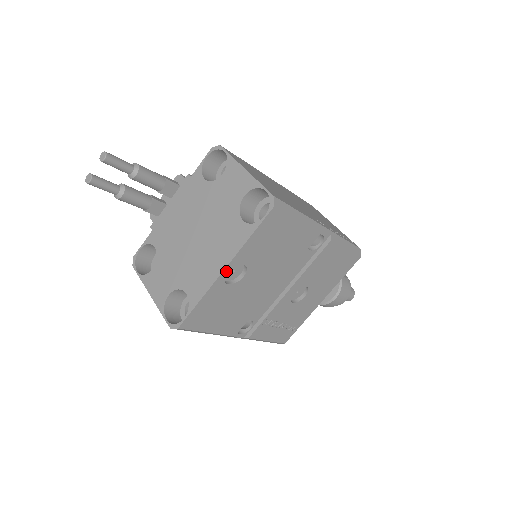
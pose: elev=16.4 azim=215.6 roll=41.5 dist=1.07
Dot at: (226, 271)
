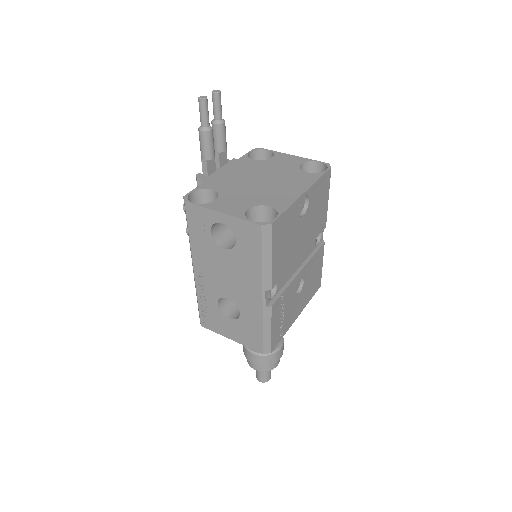
Dot at: (304, 195)
